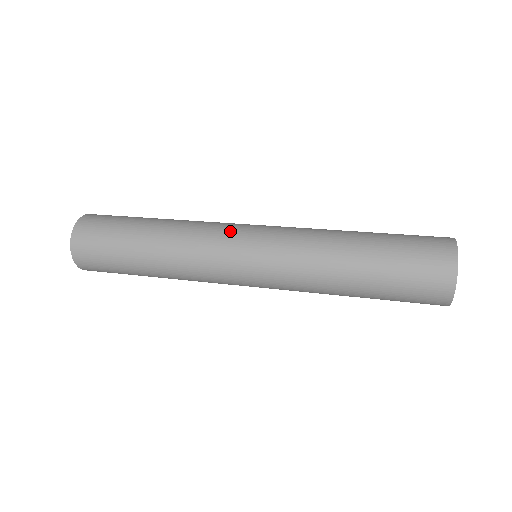
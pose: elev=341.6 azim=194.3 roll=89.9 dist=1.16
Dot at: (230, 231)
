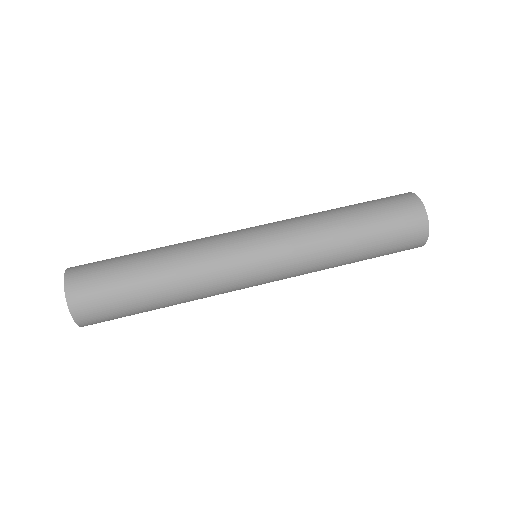
Dot at: (230, 234)
